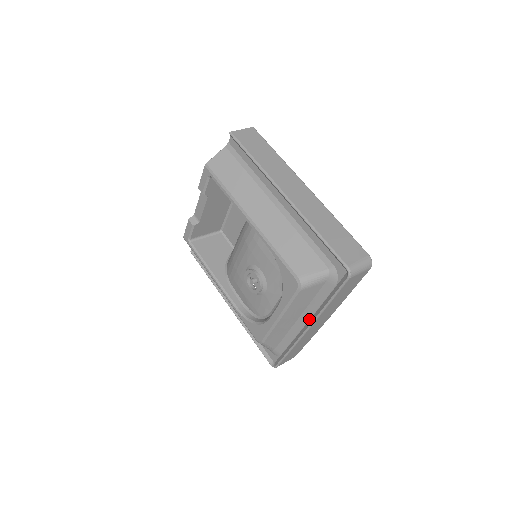
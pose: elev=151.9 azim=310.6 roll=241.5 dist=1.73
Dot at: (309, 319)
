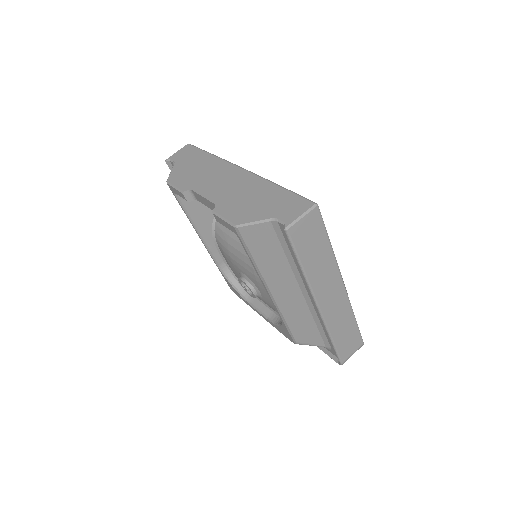
Dot at: occluded
